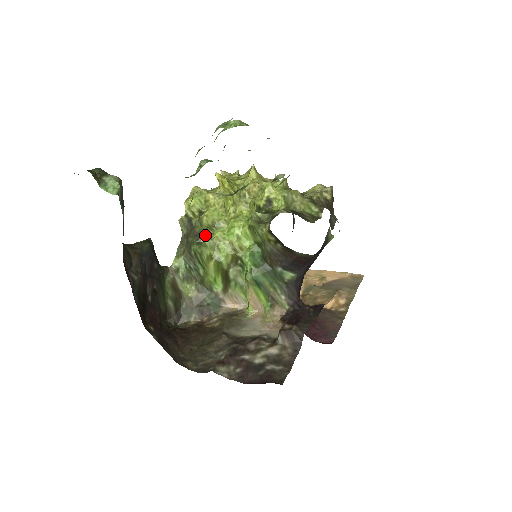
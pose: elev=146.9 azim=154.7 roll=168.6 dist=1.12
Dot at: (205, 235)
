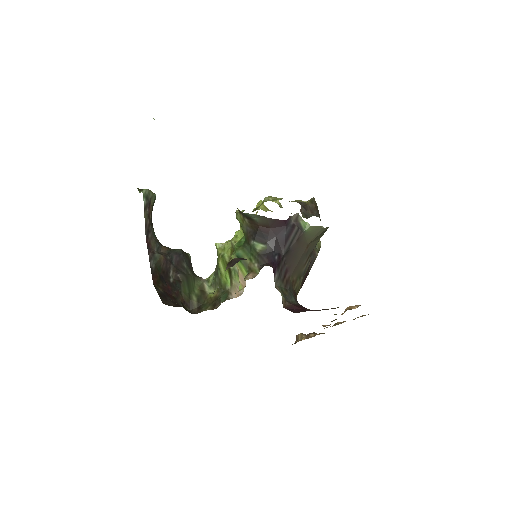
Dot at: occluded
